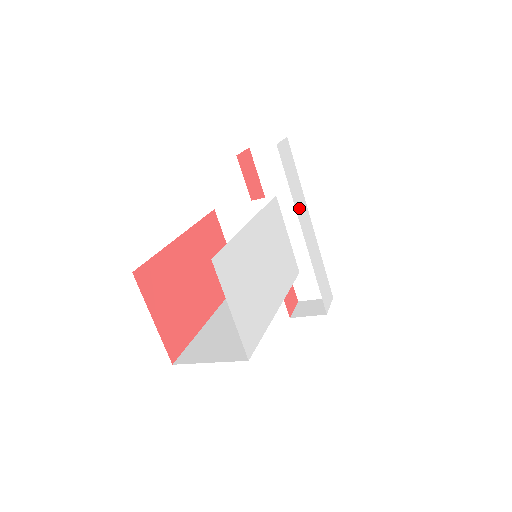
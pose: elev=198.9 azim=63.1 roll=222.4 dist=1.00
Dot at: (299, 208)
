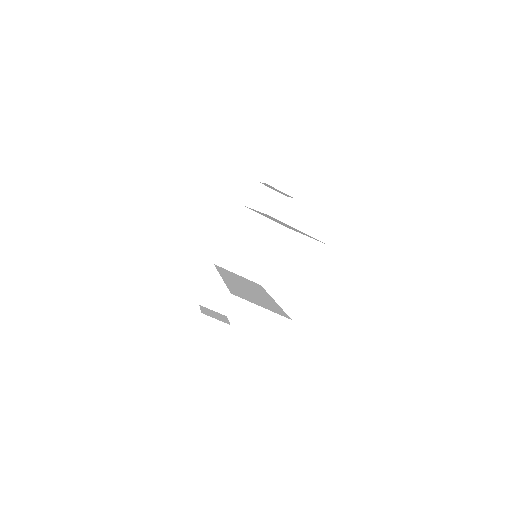
Dot at: occluded
